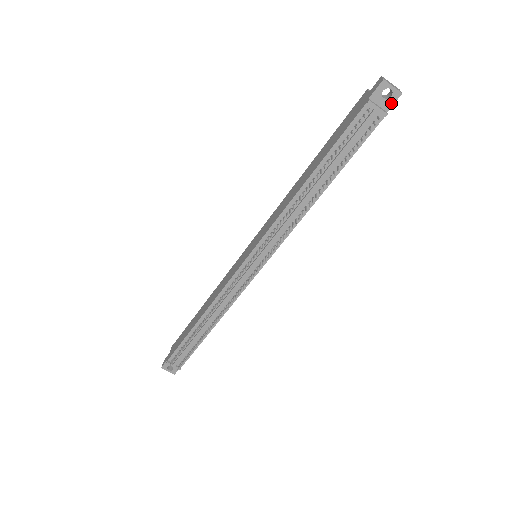
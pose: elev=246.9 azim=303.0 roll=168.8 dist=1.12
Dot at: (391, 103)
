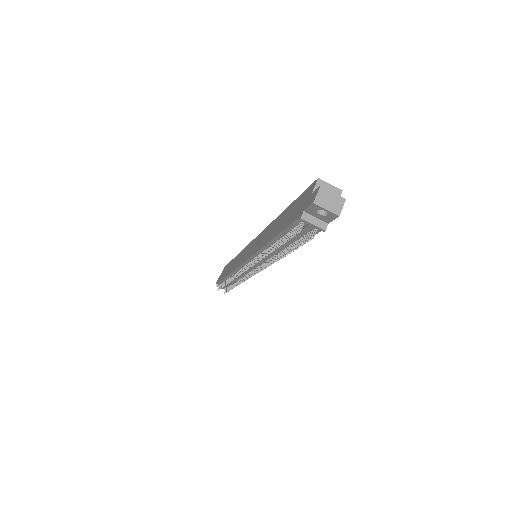
Dot at: (330, 219)
